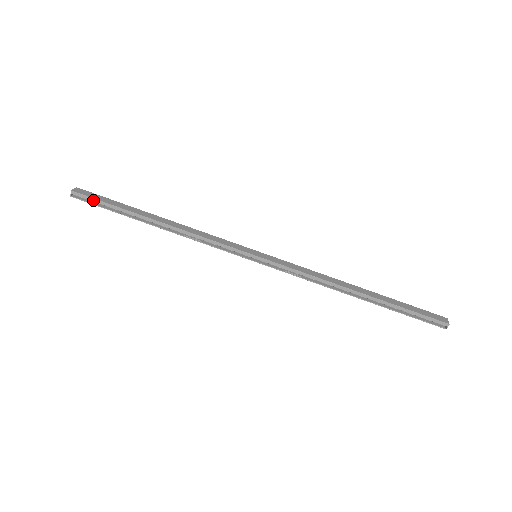
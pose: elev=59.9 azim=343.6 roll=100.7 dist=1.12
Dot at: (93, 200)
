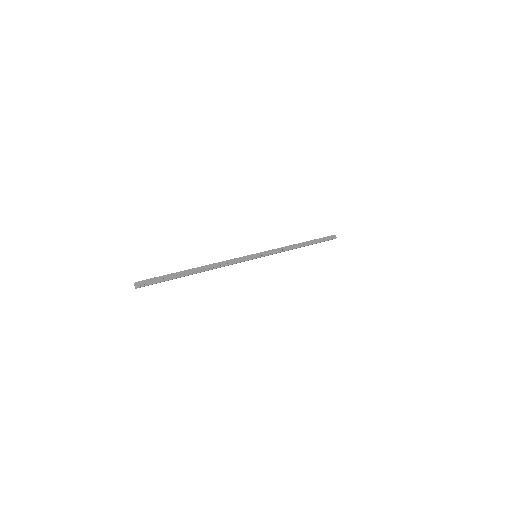
Dot at: (157, 279)
